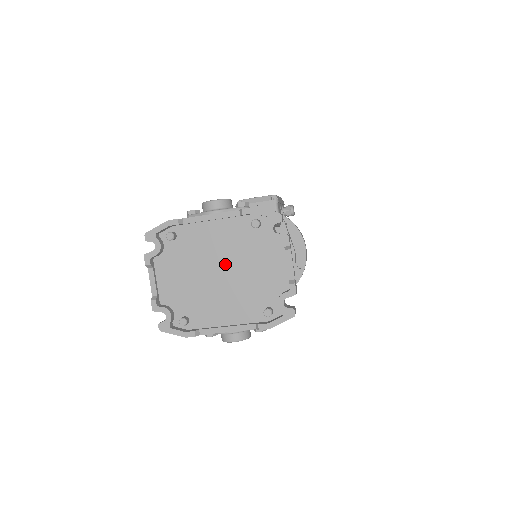
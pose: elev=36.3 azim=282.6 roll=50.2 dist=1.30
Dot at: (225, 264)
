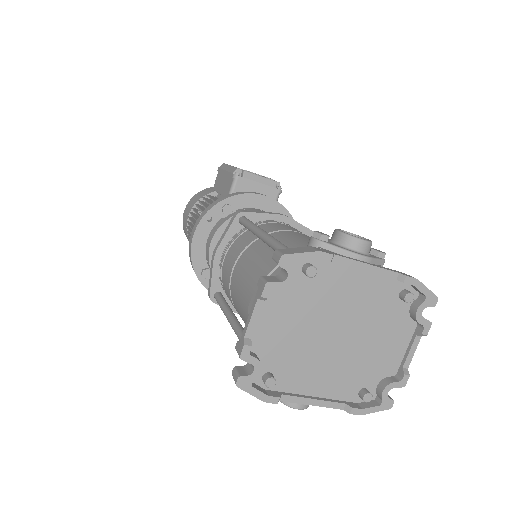
Dot at: (348, 326)
